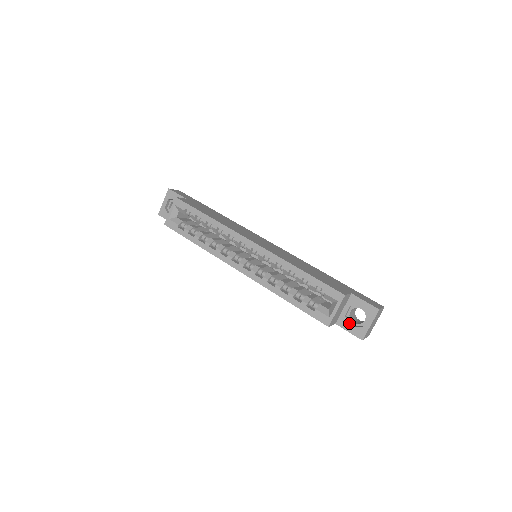
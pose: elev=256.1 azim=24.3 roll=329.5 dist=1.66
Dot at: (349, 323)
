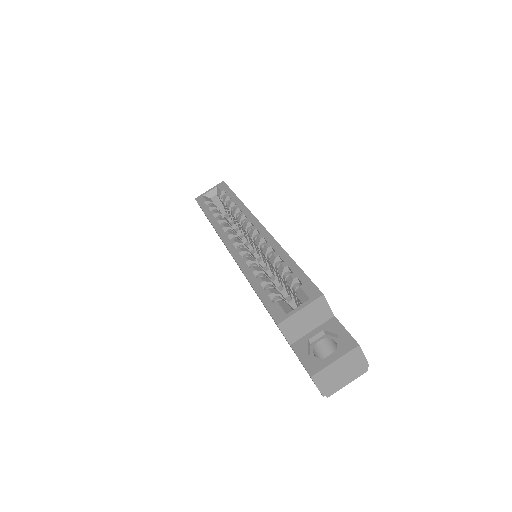
Dot at: (308, 350)
